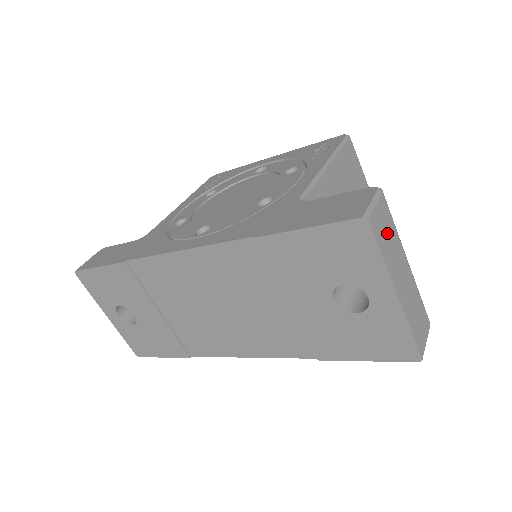
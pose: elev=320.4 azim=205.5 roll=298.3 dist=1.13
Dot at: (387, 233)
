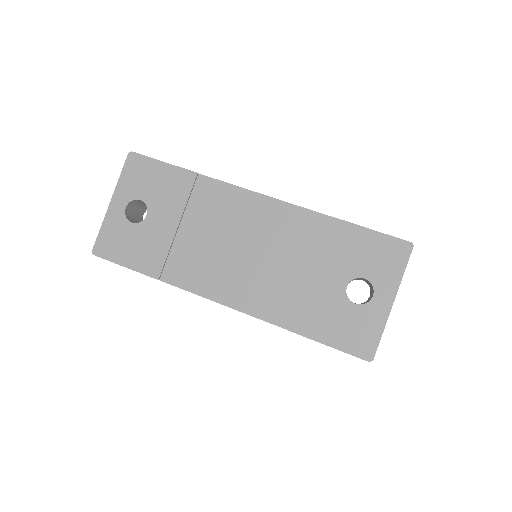
Dot at: occluded
